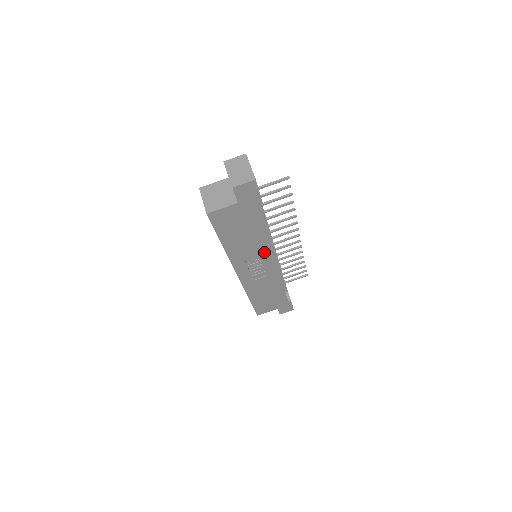
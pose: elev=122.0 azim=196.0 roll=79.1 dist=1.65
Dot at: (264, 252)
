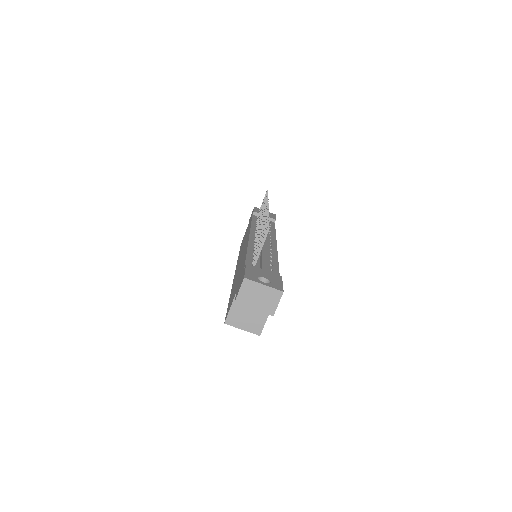
Dot at: occluded
